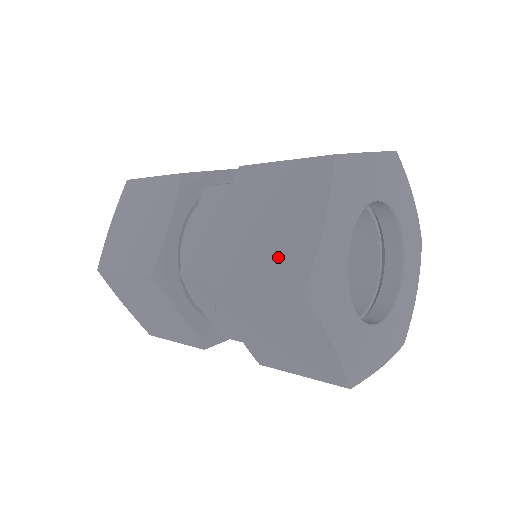
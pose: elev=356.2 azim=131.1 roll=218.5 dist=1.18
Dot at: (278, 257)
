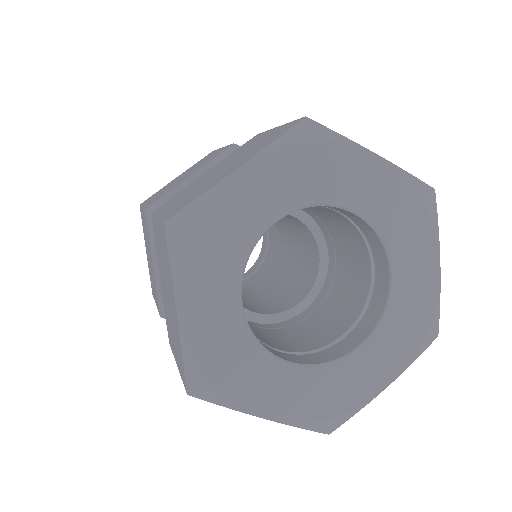
Dot at: (192, 194)
